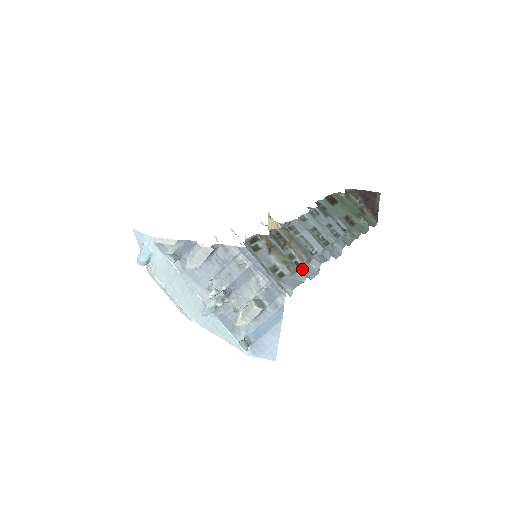
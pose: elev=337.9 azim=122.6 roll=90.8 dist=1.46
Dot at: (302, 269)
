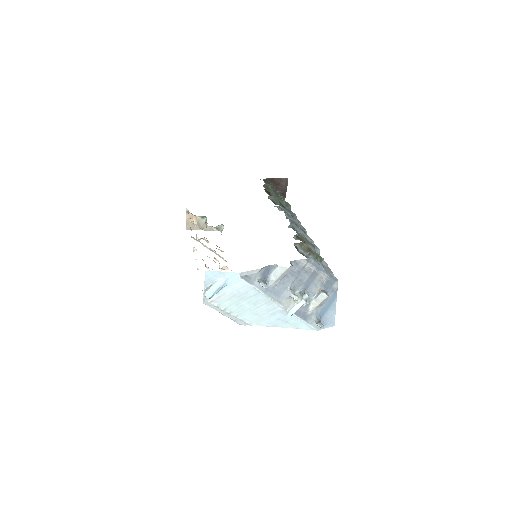
Dot at: occluded
